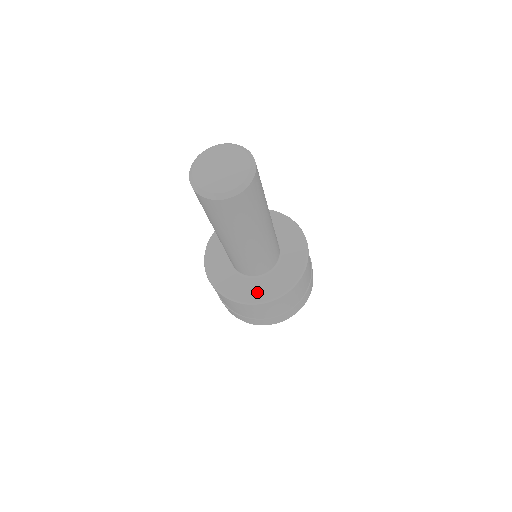
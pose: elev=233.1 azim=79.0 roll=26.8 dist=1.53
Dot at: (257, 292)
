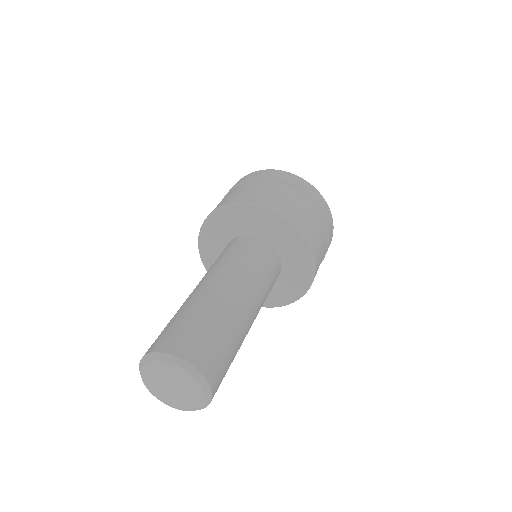
Dot at: (273, 298)
